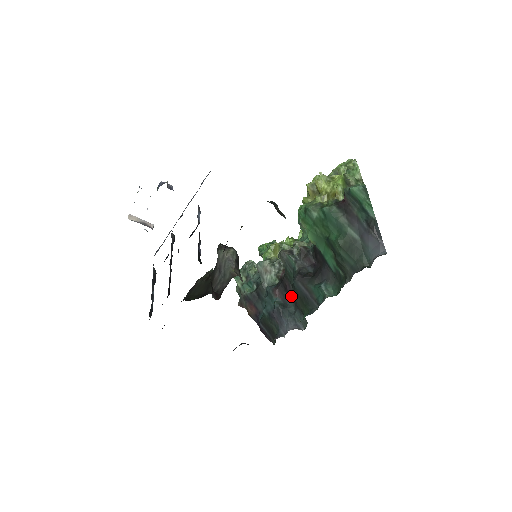
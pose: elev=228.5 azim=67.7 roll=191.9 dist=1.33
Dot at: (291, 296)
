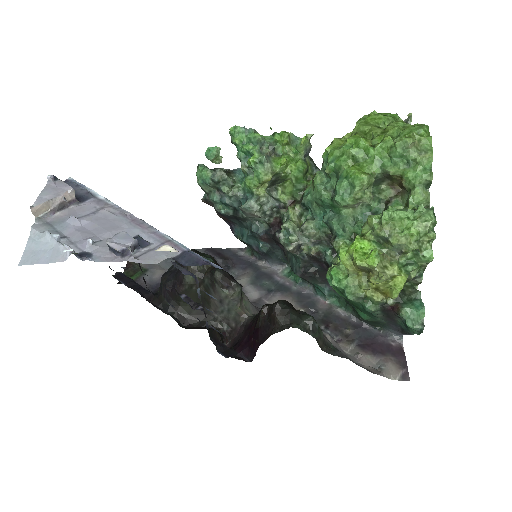
Dot at: (282, 249)
